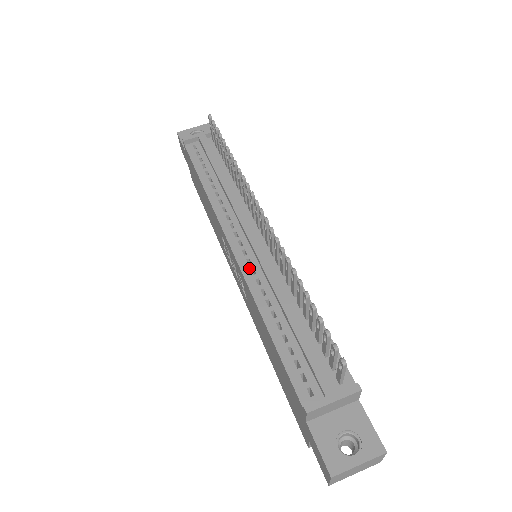
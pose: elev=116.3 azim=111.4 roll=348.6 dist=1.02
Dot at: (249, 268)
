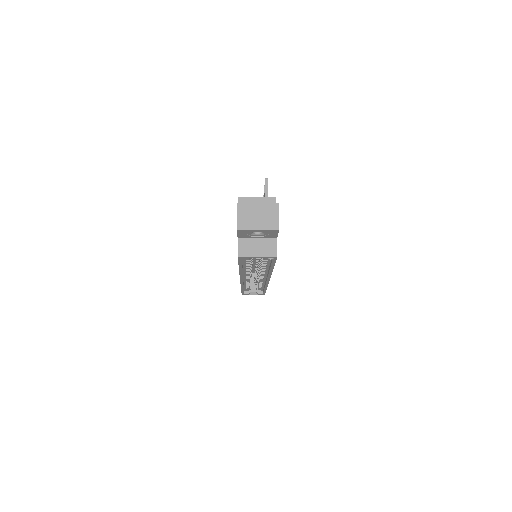
Dot at: occluded
